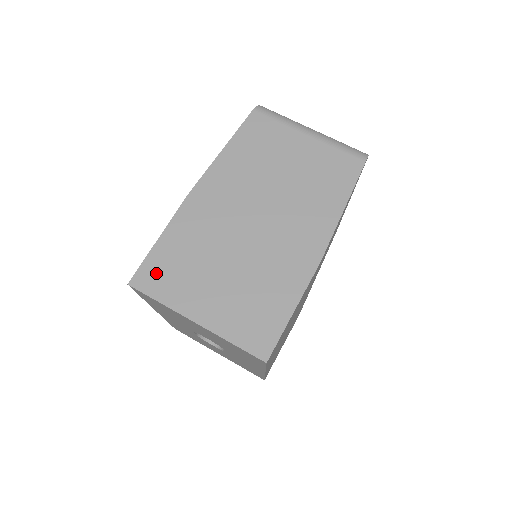
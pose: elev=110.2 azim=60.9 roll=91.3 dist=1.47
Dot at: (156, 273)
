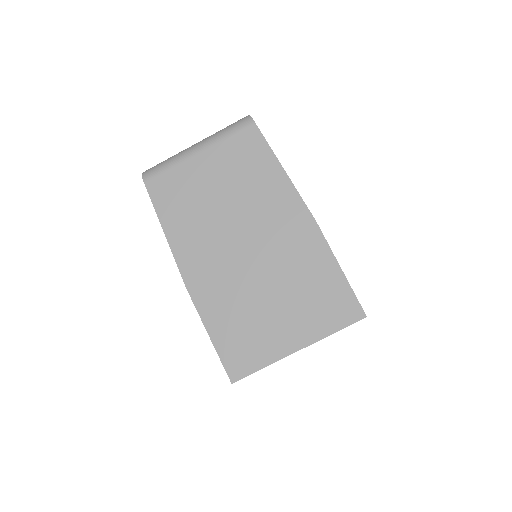
Dot at: (237, 356)
